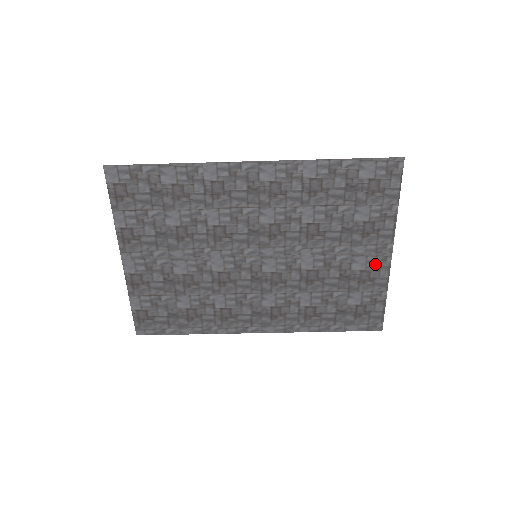
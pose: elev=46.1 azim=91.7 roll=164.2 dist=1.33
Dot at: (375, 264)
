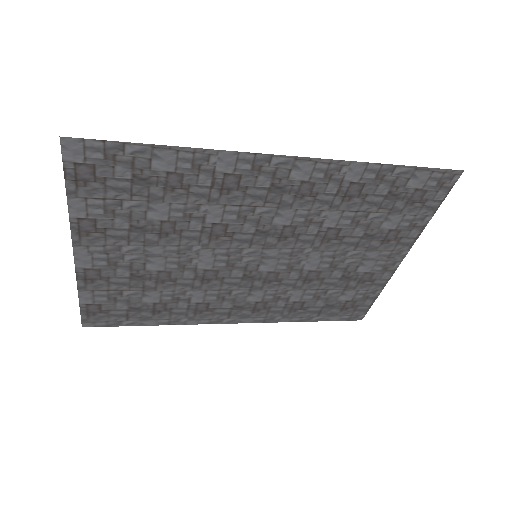
Dot at: (382, 267)
